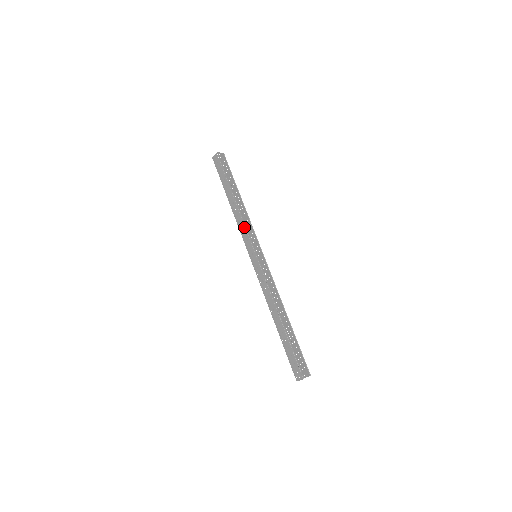
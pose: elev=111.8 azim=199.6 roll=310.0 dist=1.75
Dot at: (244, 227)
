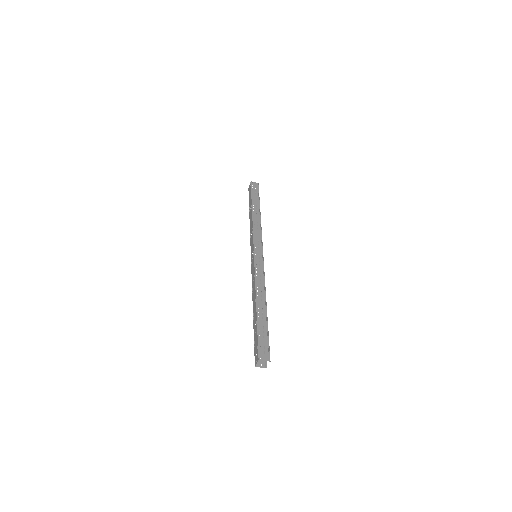
Dot at: (252, 233)
